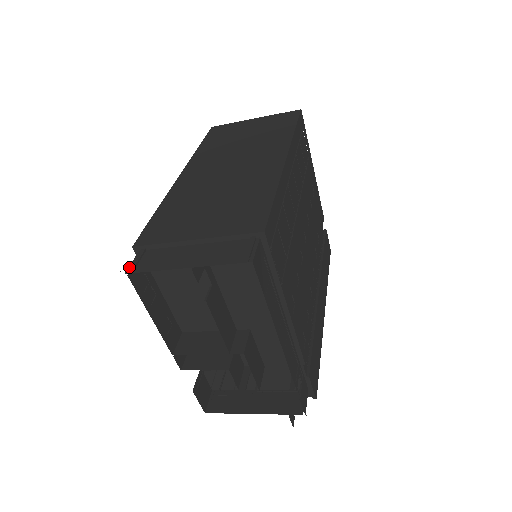
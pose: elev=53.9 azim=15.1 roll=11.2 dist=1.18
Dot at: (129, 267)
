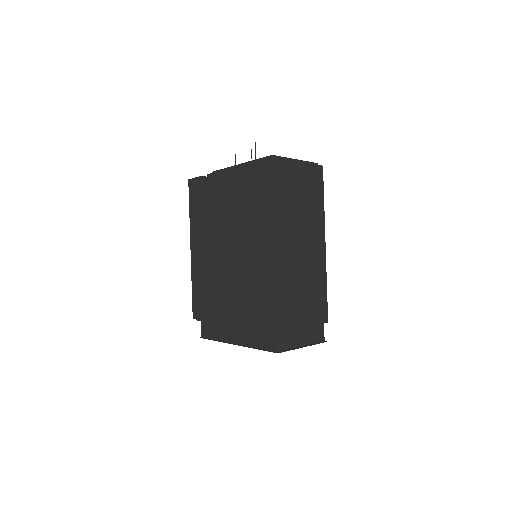
Dot at: (278, 347)
